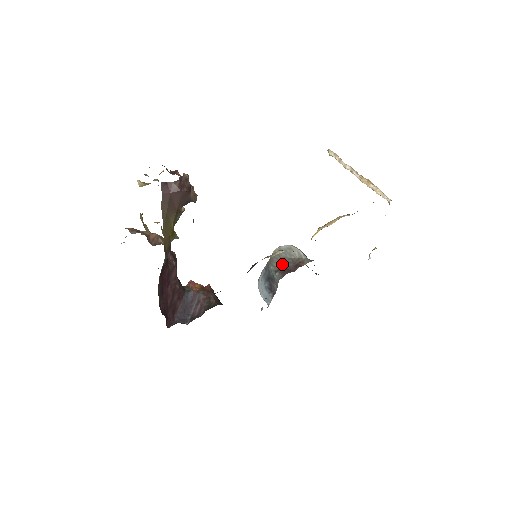
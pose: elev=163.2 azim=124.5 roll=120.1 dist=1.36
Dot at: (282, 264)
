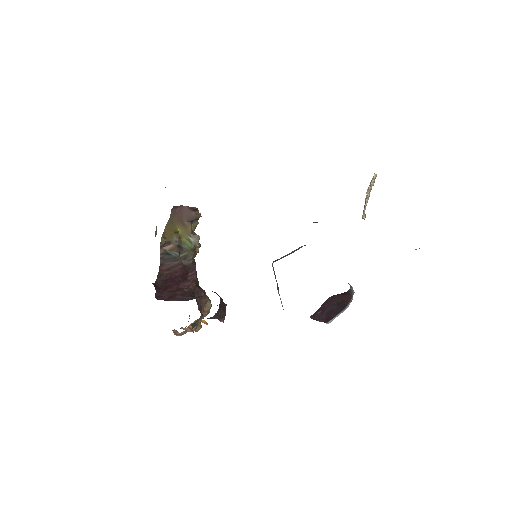
Dot at: occluded
